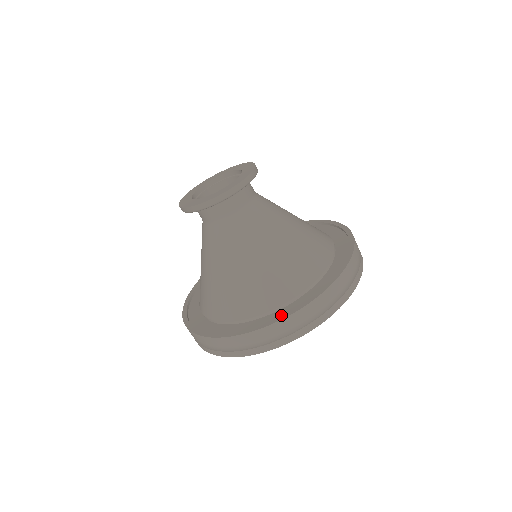
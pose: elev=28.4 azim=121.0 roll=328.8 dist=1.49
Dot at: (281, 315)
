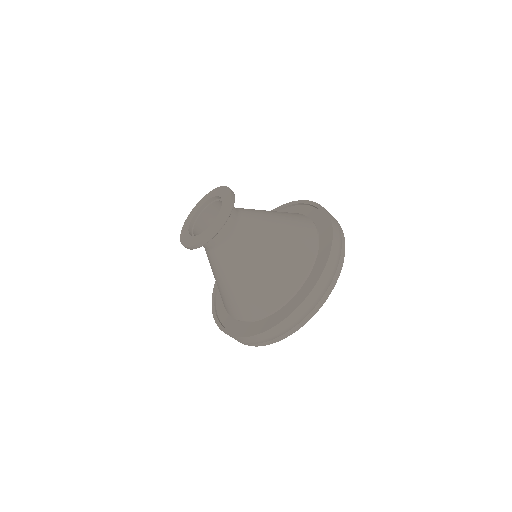
Dot at: (257, 328)
